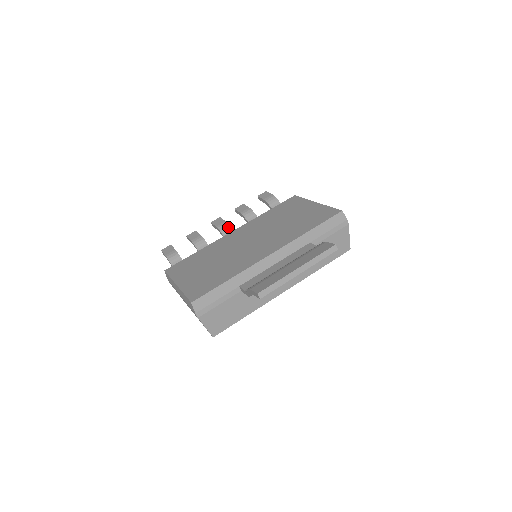
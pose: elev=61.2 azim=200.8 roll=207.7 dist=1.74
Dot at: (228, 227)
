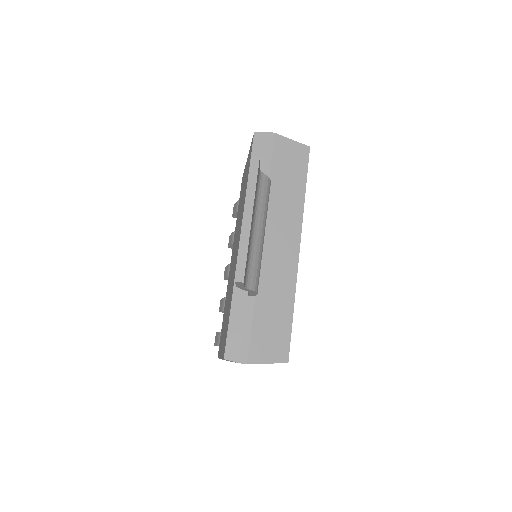
Dot at: occluded
